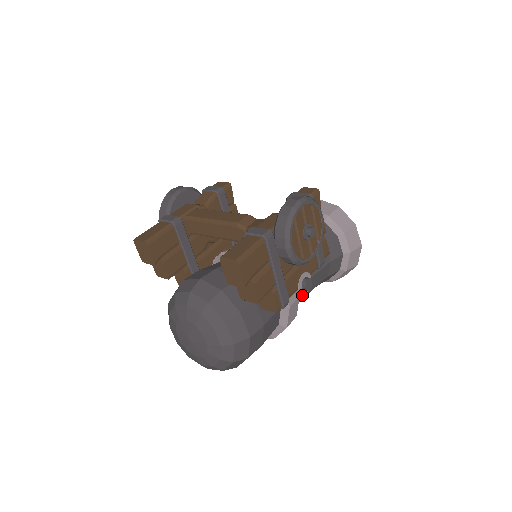
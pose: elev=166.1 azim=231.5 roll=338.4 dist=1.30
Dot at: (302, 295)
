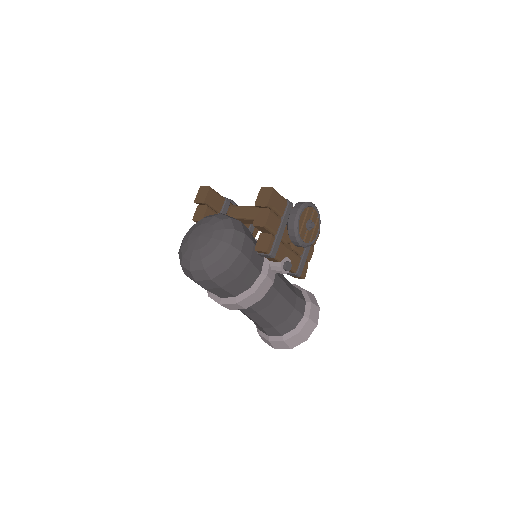
Dot at: (270, 299)
